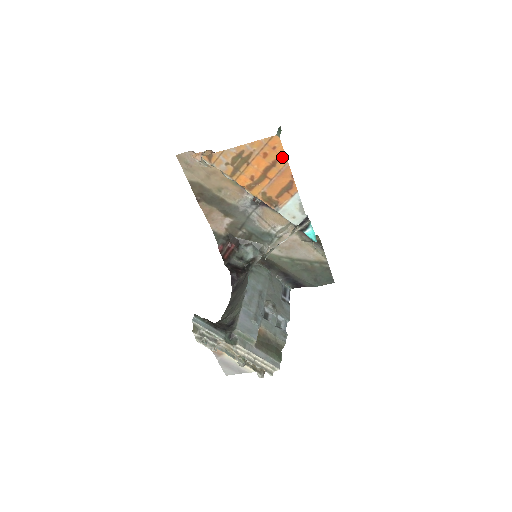
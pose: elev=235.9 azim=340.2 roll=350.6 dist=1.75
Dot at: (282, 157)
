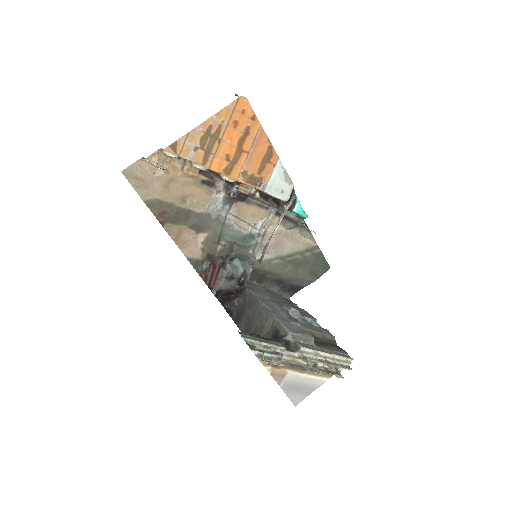
Dot at: (254, 121)
